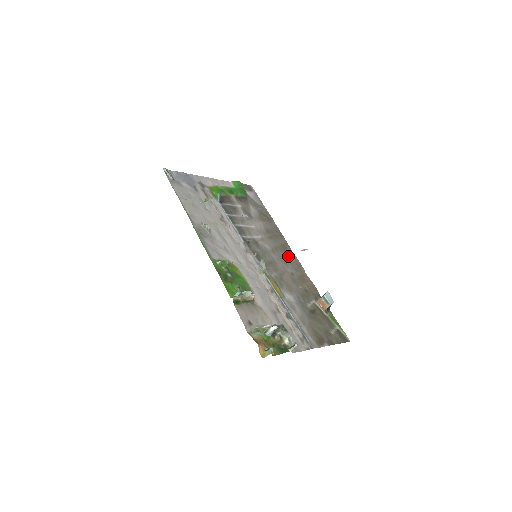
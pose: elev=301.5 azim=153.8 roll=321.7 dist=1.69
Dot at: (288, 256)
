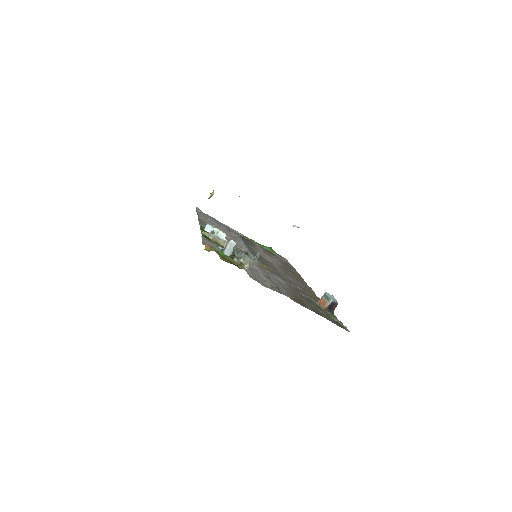
Dot at: (299, 281)
